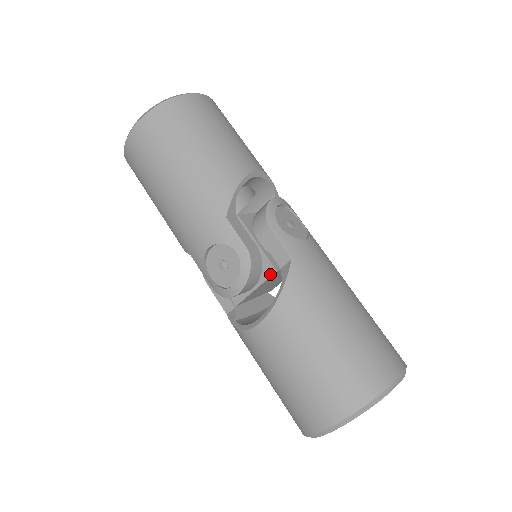
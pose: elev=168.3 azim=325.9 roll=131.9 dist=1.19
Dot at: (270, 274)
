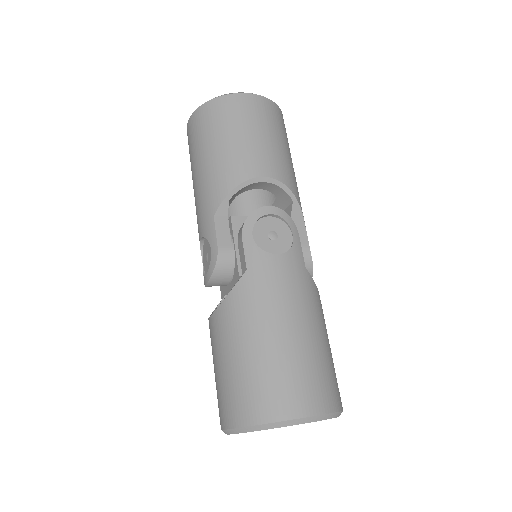
Dot at: (236, 277)
